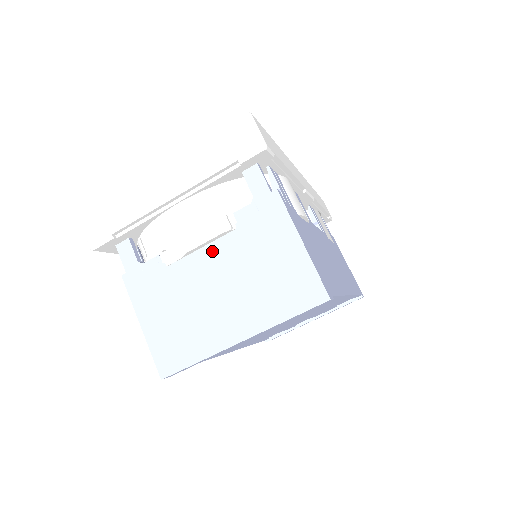
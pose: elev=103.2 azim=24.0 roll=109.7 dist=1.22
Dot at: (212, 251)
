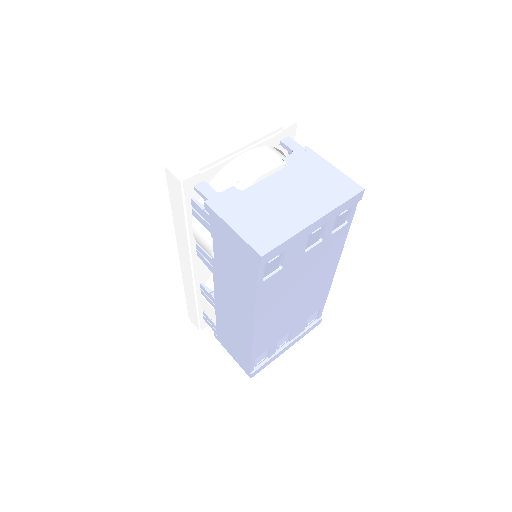
Dot at: (275, 178)
